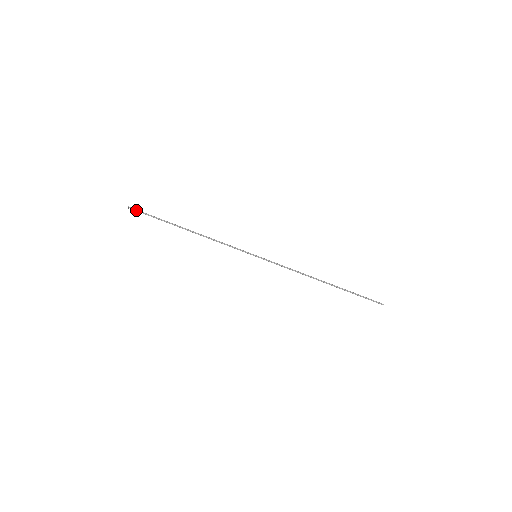
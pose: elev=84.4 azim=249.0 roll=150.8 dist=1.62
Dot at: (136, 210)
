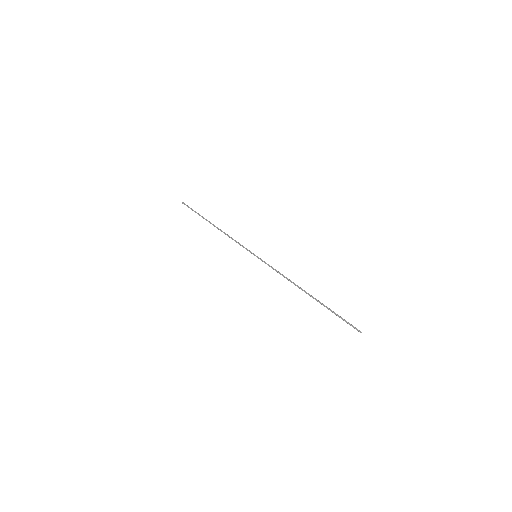
Dot at: (187, 205)
